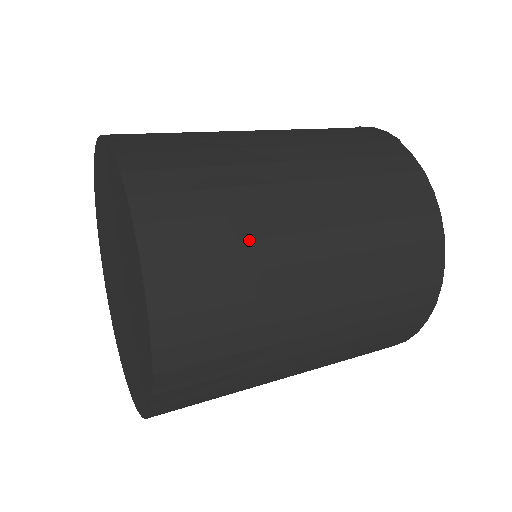
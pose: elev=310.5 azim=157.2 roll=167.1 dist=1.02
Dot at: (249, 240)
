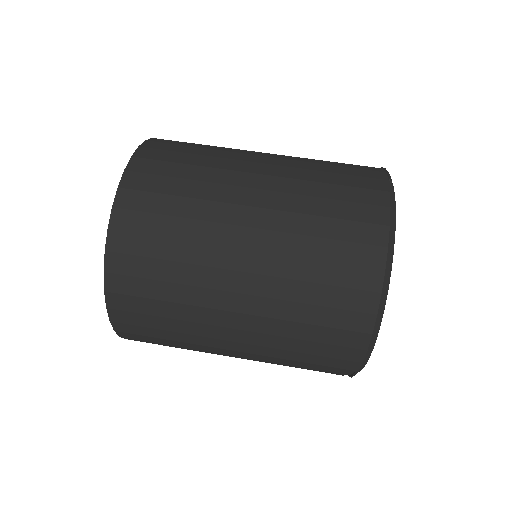
Dot at: (190, 218)
